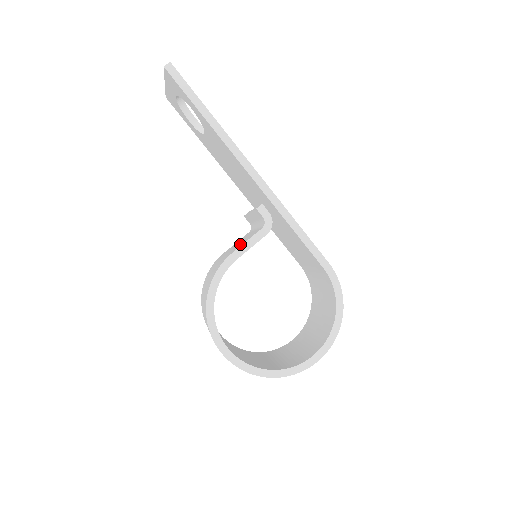
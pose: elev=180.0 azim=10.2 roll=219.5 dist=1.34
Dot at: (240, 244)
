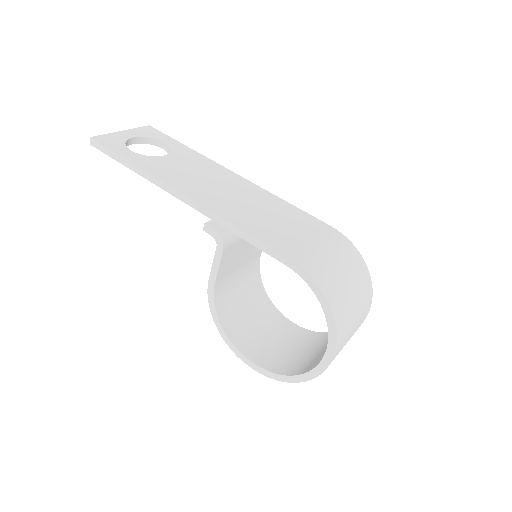
Dot at: occluded
